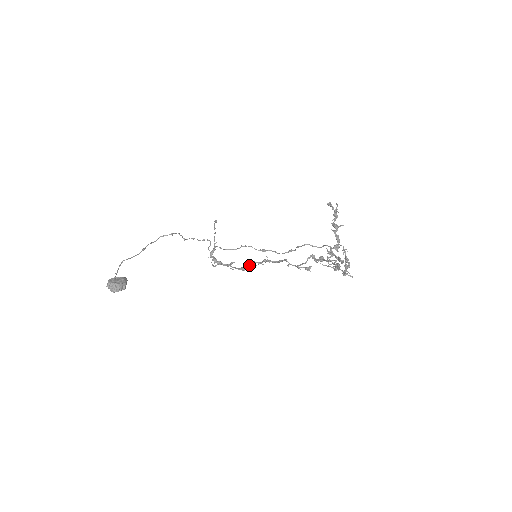
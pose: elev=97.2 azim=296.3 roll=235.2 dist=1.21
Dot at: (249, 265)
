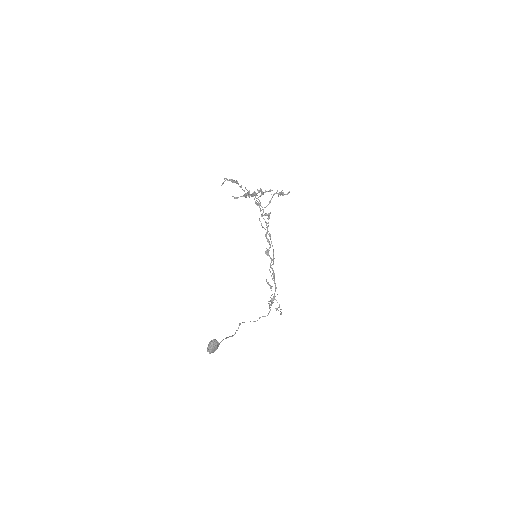
Dot at: (272, 269)
